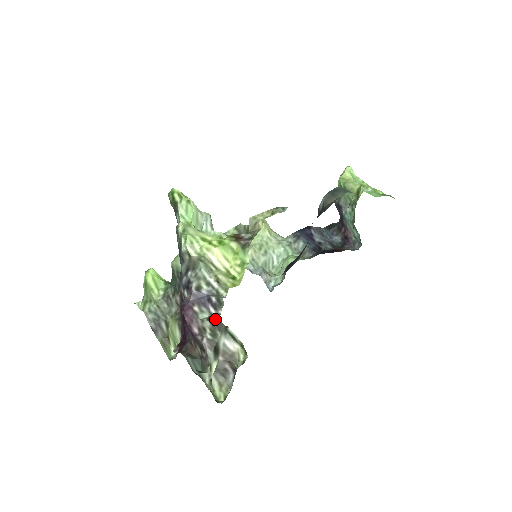
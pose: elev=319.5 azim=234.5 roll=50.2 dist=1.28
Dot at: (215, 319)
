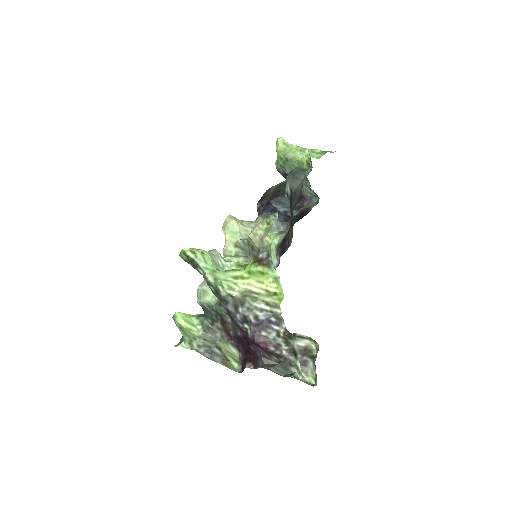
Dot at: (284, 333)
